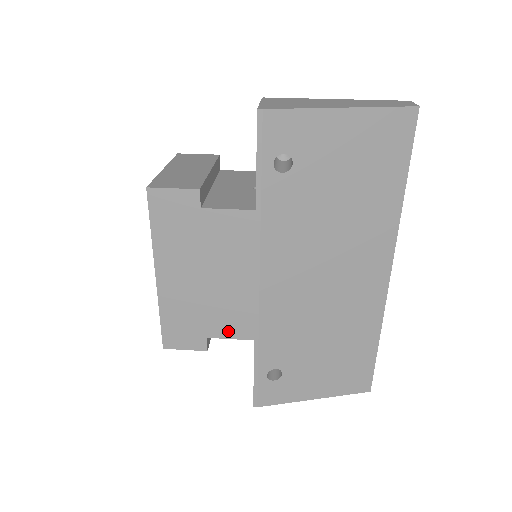
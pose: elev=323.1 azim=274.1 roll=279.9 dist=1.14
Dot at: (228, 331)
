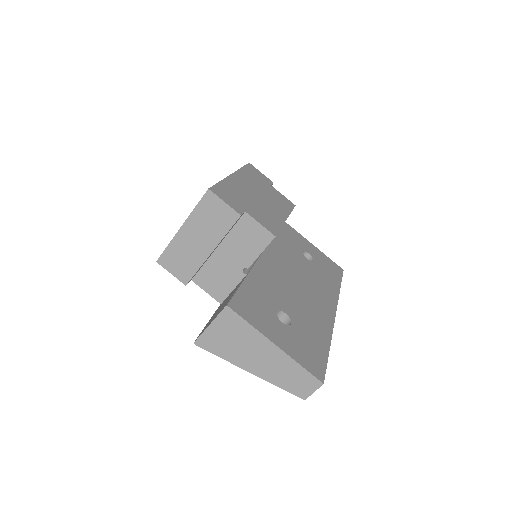
Dot at: occluded
